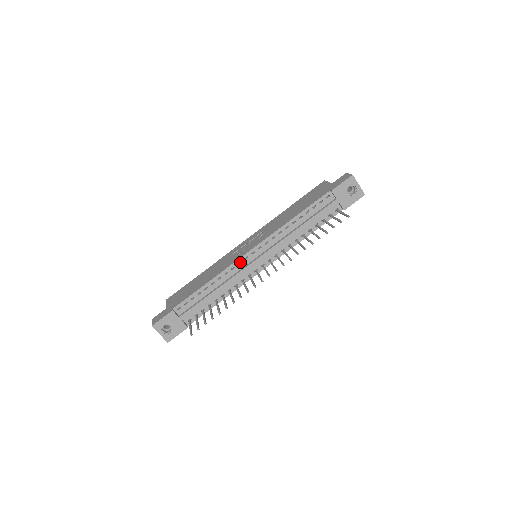
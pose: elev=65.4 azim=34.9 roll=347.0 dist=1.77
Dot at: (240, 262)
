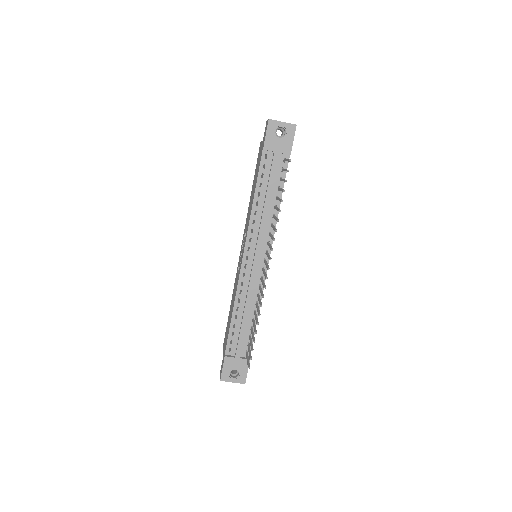
Dot at: (244, 274)
